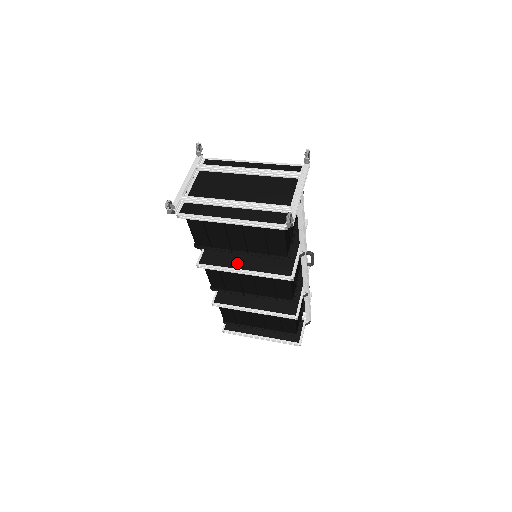
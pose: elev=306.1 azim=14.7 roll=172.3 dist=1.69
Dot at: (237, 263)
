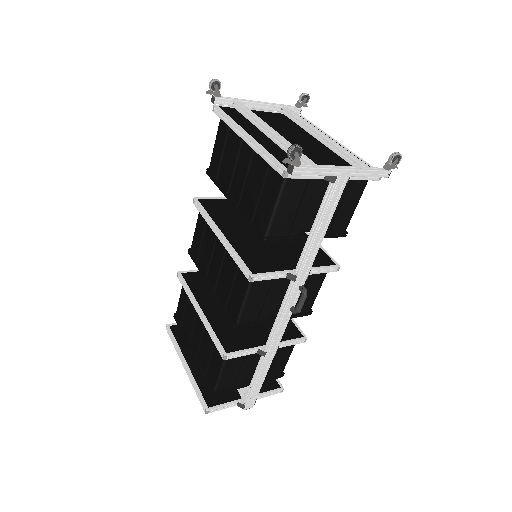
Dot at: (225, 225)
